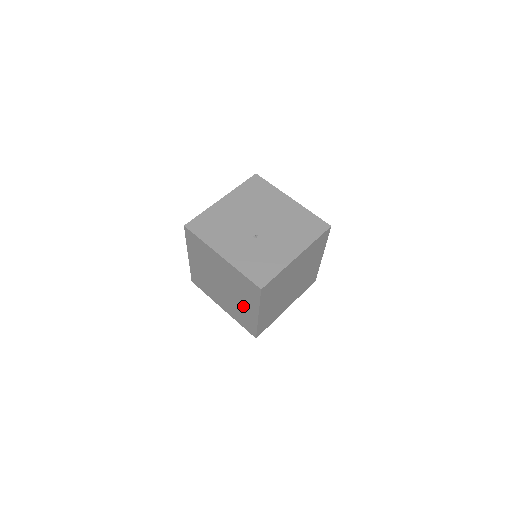
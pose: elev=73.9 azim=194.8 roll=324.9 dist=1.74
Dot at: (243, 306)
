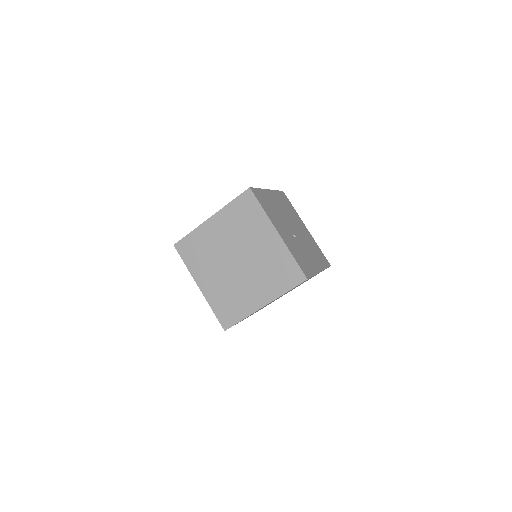
Dot at: (249, 291)
